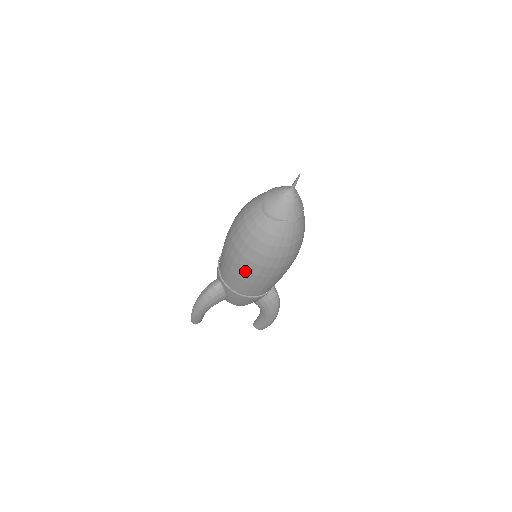
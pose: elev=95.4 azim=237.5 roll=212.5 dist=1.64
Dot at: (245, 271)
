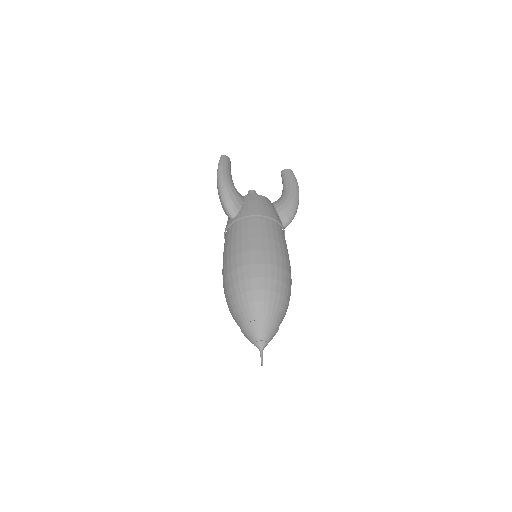
Dot at: occluded
